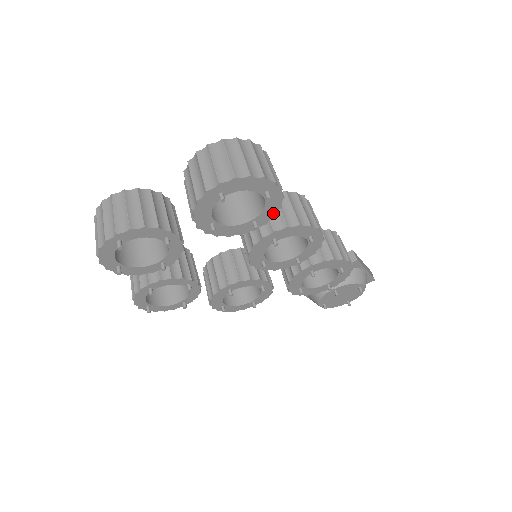
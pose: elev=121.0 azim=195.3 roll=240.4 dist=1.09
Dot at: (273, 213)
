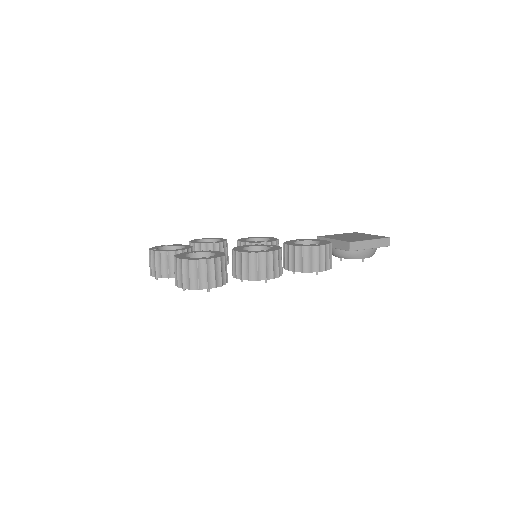
Dot at: occluded
